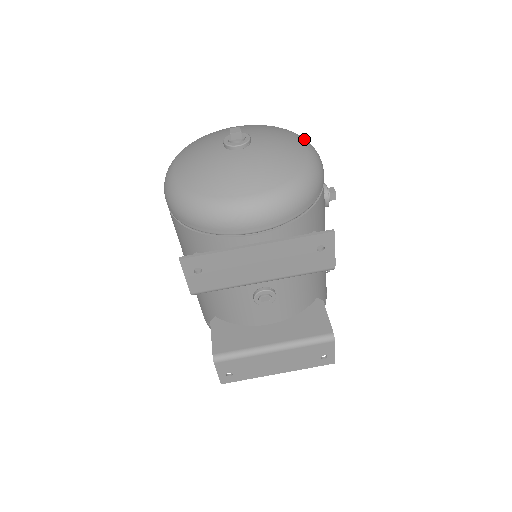
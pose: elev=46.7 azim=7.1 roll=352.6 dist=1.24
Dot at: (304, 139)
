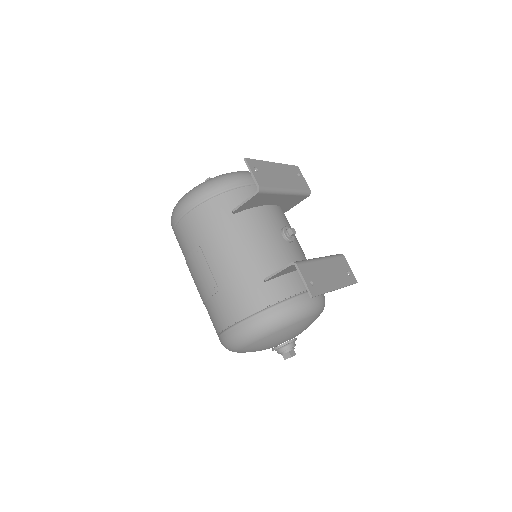
Dot at: occluded
